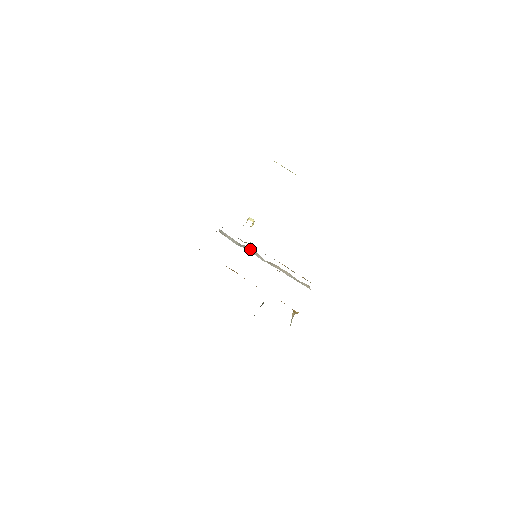
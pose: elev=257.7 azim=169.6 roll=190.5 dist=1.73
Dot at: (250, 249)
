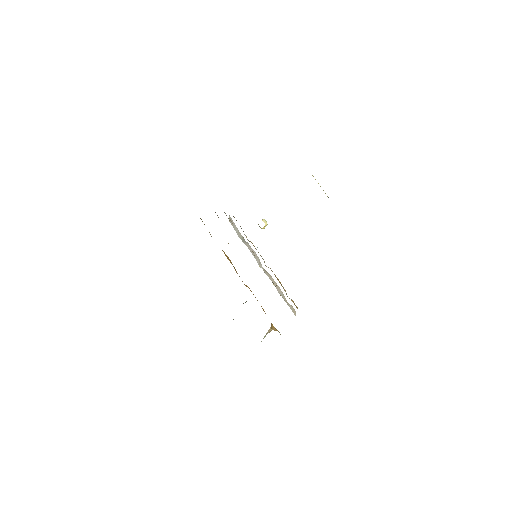
Dot at: (252, 249)
